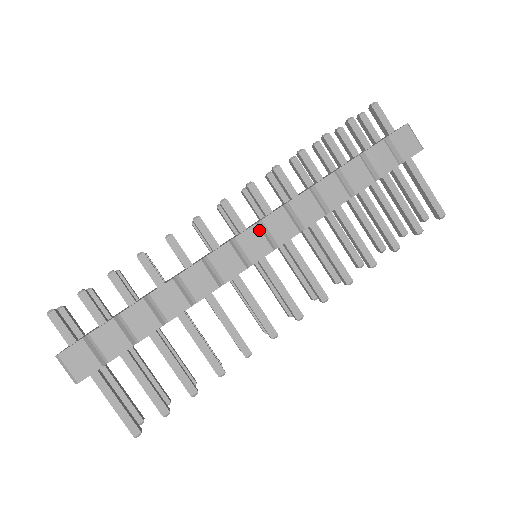
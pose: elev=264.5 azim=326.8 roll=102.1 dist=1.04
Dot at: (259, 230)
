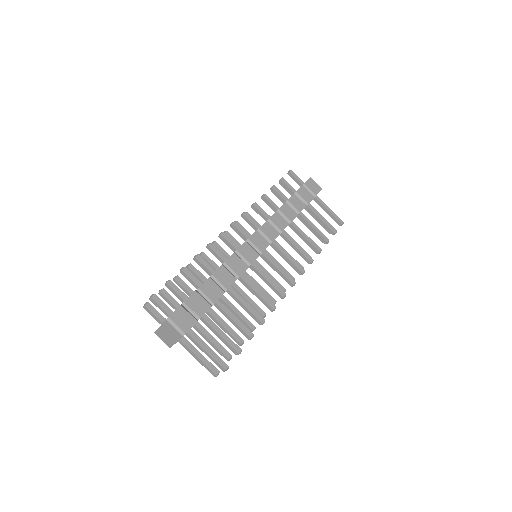
Dot at: (259, 234)
